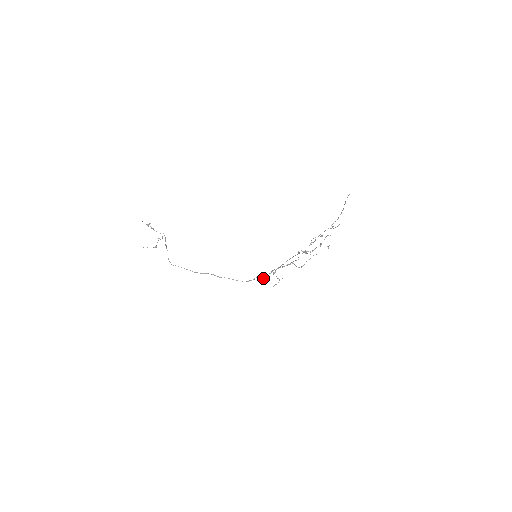
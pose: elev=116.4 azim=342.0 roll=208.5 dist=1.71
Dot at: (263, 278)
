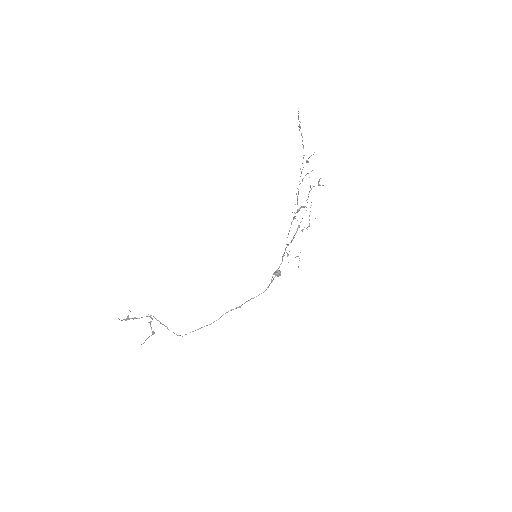
Dot at: (277, 275)
